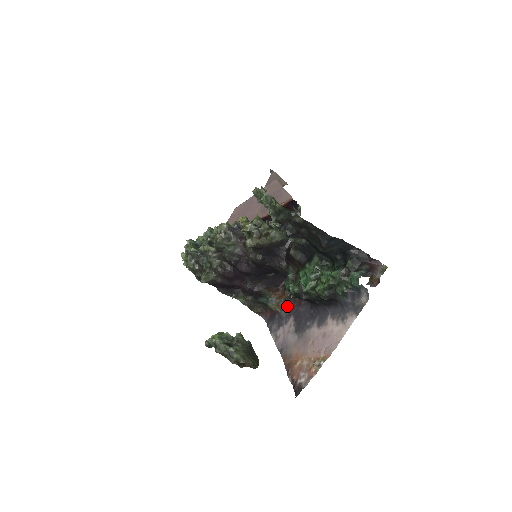
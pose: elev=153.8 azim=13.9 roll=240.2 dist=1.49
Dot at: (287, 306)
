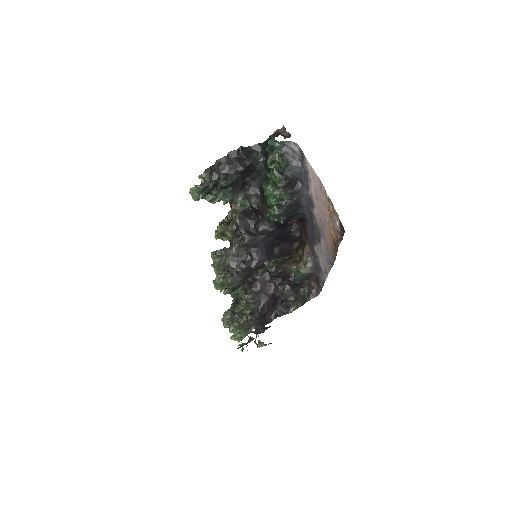
Dot at: (308, 254)
